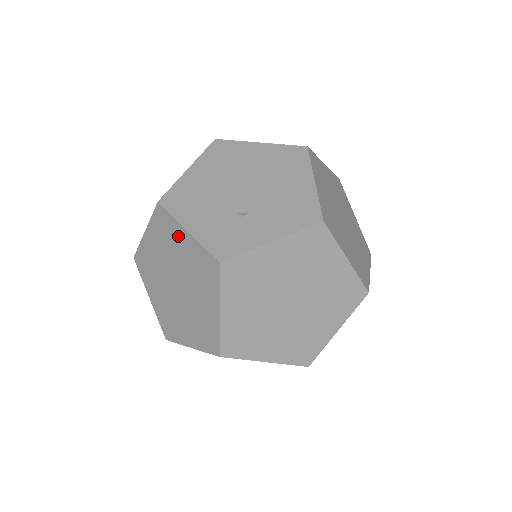
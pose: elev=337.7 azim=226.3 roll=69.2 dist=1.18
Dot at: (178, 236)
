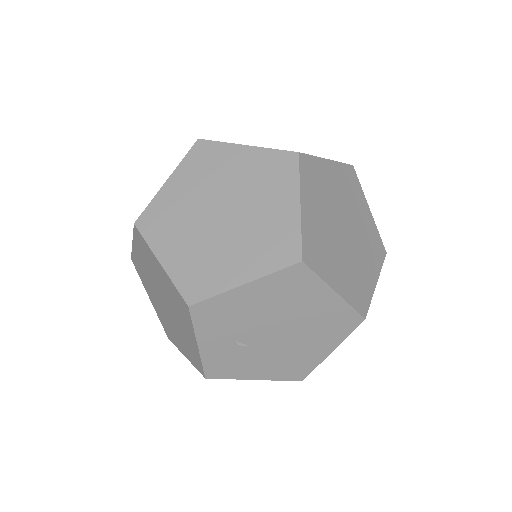
Dot at: (231, 157)
